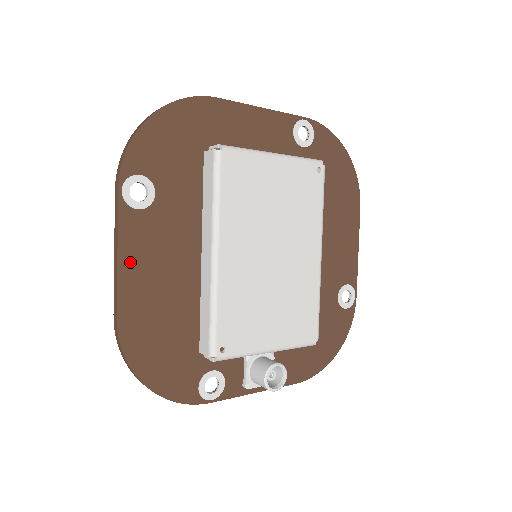
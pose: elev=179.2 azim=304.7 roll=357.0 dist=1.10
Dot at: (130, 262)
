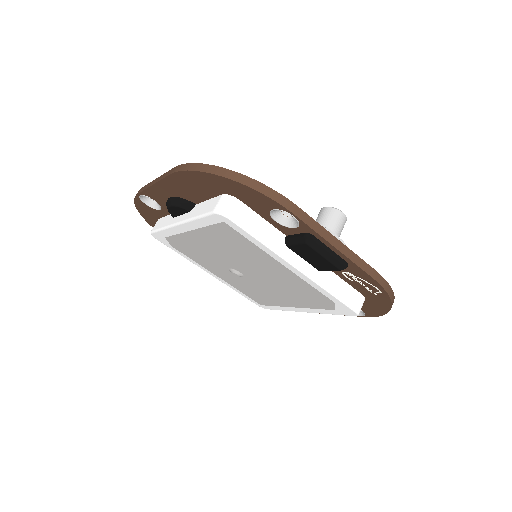
Dot at: occluded
